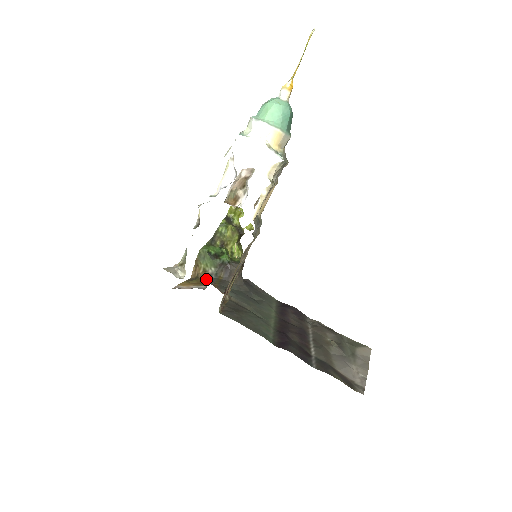
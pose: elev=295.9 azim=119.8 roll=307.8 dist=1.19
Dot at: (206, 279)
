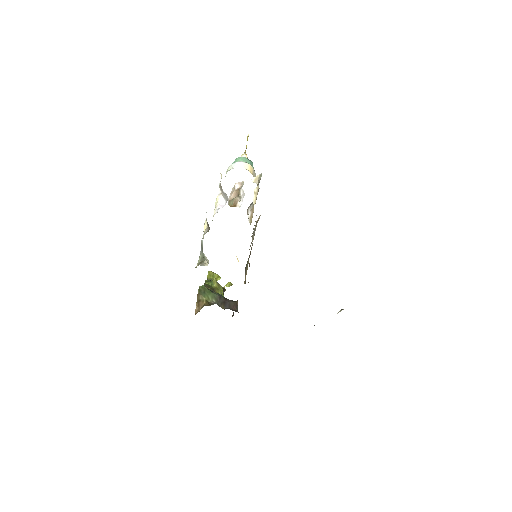
Dot at: (212, 304)
